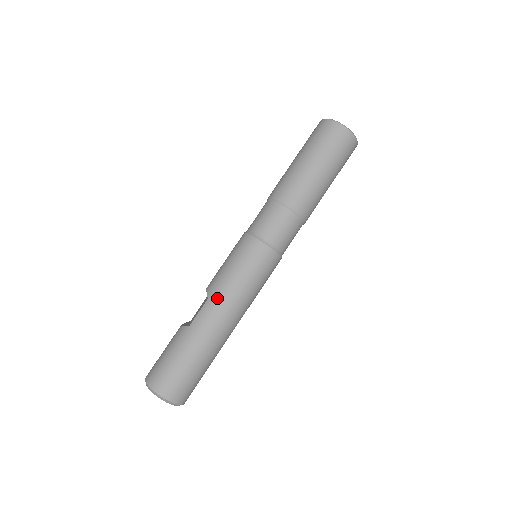
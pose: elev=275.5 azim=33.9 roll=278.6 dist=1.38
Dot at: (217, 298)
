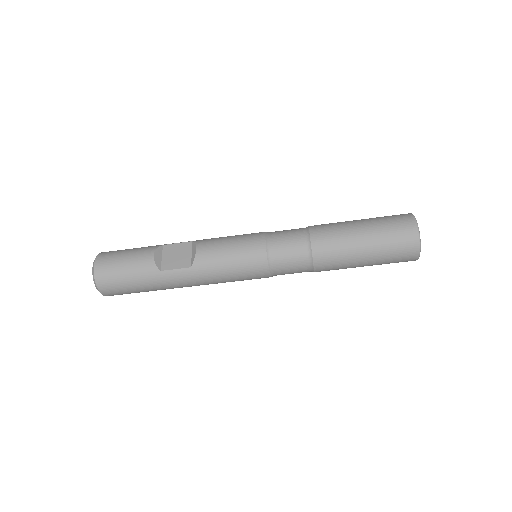
Dot at: (198, 275)
